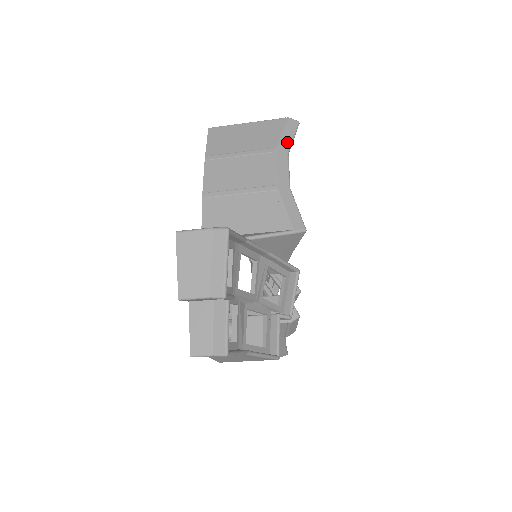
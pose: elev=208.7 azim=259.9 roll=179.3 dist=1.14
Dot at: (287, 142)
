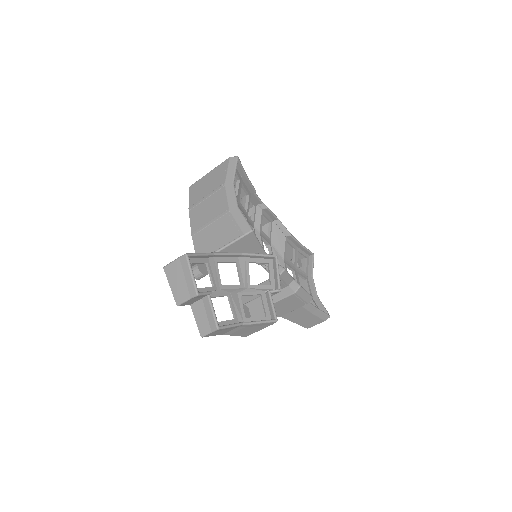
Dot at: (231, 175)
